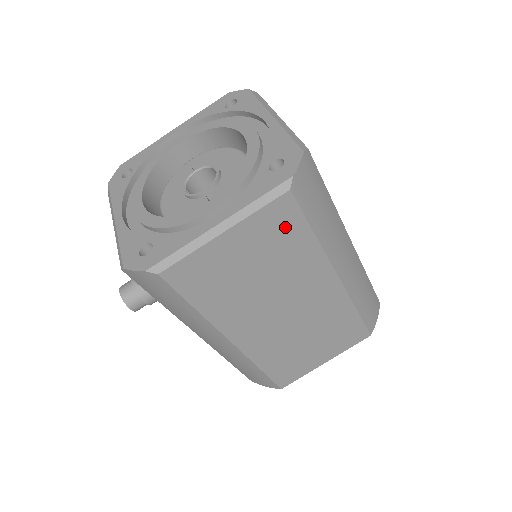
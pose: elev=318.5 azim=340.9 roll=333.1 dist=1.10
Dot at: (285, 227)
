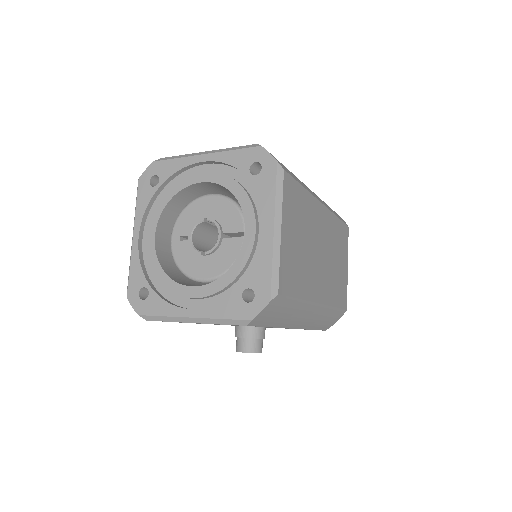
Dot at: (294, 196)
